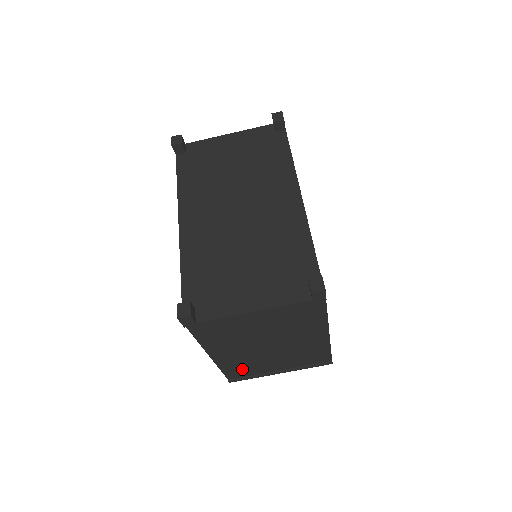
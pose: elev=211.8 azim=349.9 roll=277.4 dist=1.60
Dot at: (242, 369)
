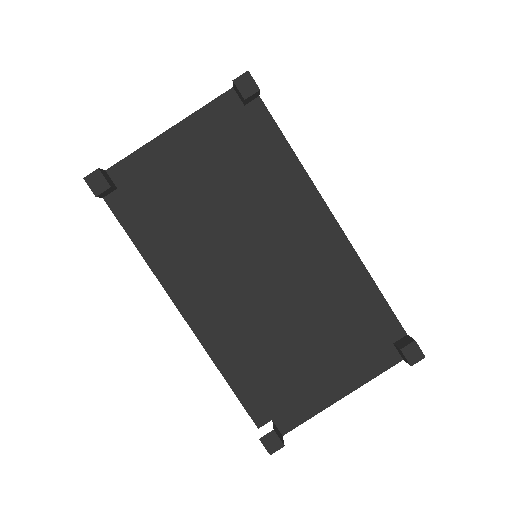
Dot at: occluded
